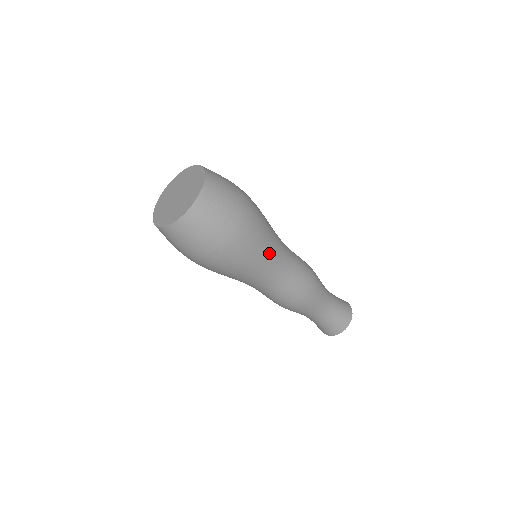
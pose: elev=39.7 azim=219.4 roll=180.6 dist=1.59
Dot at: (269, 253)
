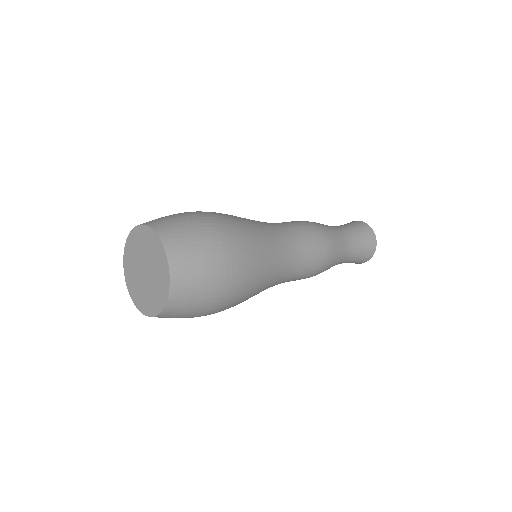
Dot at: (272, 259)
